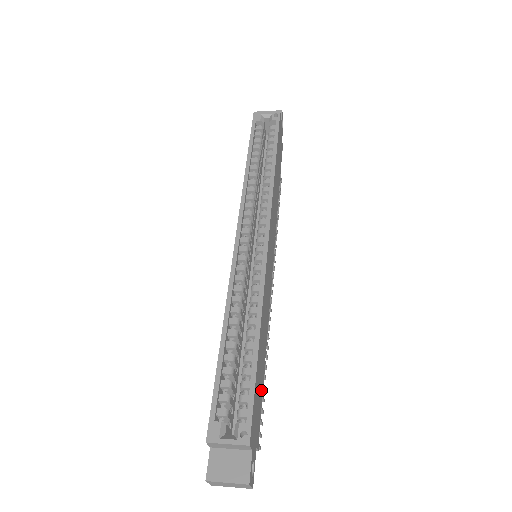
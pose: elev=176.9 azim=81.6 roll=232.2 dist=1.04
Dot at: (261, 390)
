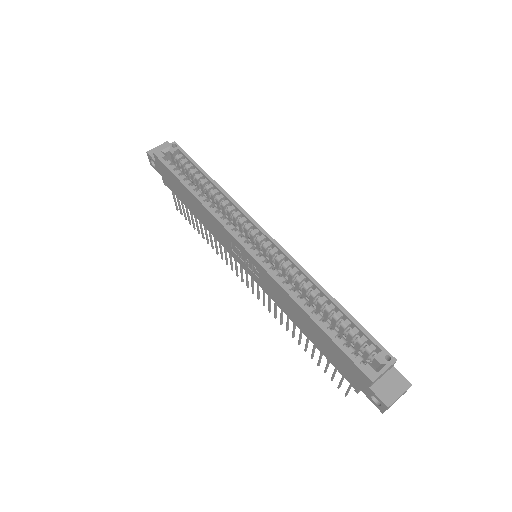
Dot at: occluded
